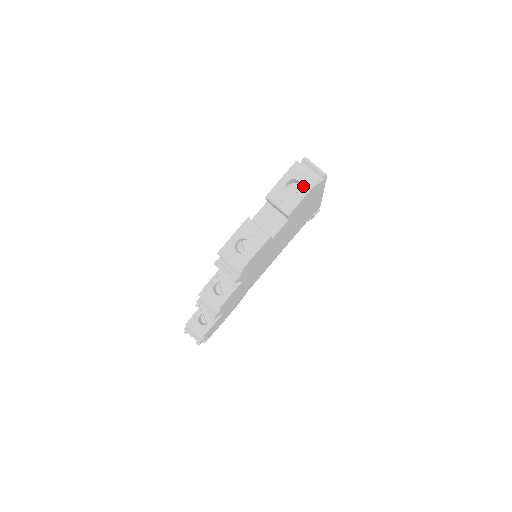
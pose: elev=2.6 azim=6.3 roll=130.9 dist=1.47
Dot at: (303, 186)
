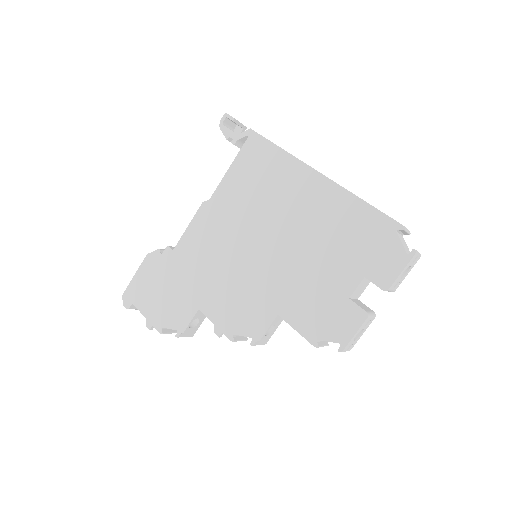
Dot at: (411, 267)
